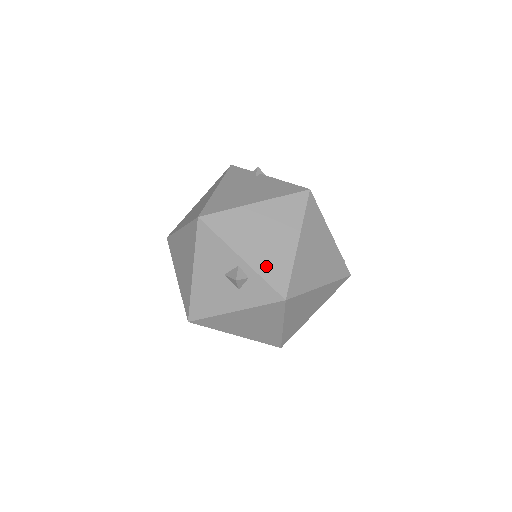
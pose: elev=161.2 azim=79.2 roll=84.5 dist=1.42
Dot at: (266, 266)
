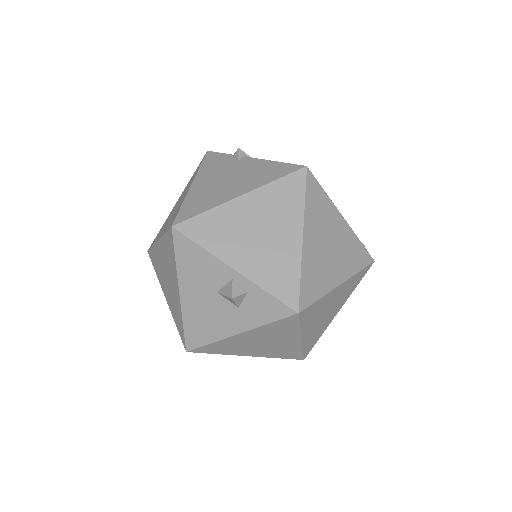
Dot at: (267, 274)
